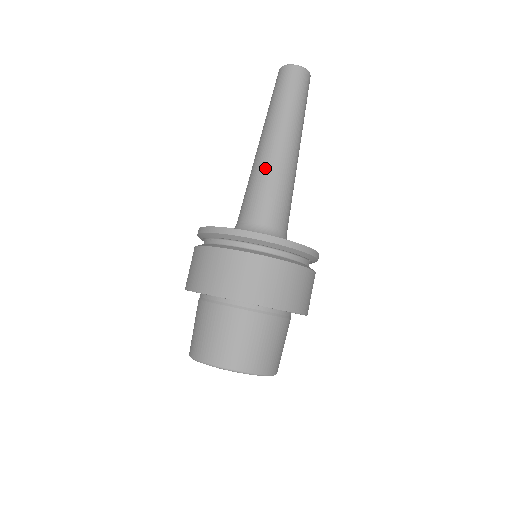
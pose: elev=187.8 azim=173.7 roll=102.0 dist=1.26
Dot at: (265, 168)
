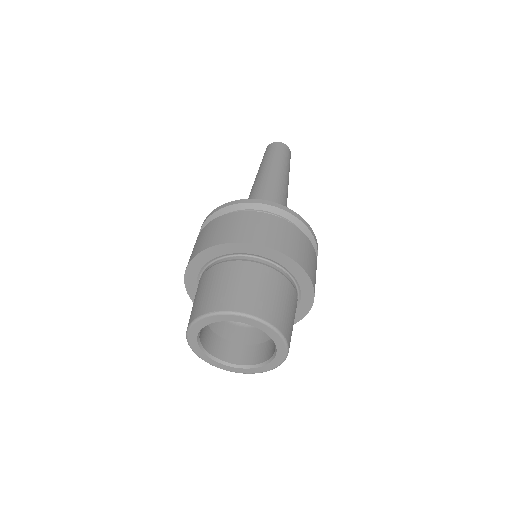
Dot at: (258, 190)
